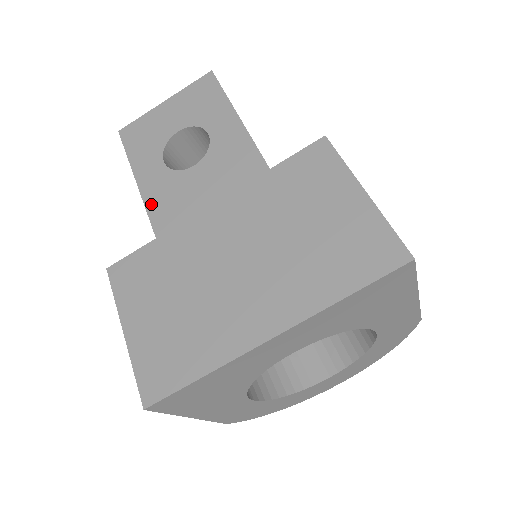
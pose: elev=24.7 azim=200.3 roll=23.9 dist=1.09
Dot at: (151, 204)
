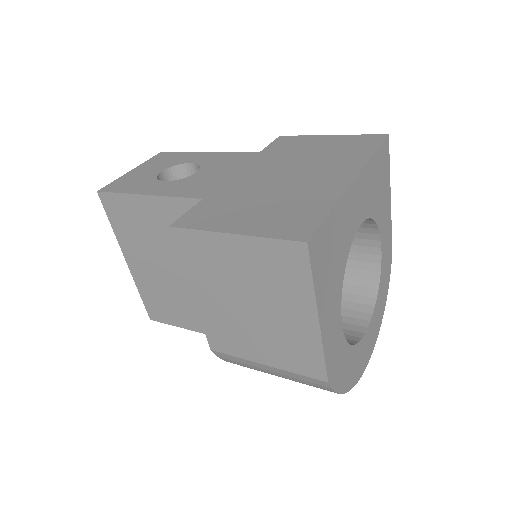
Dot at: (177, 193)
